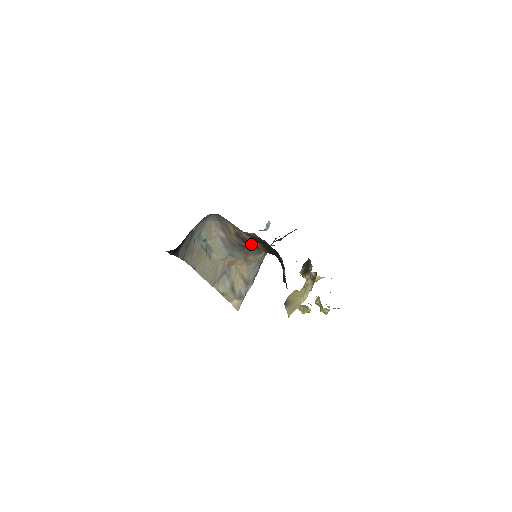
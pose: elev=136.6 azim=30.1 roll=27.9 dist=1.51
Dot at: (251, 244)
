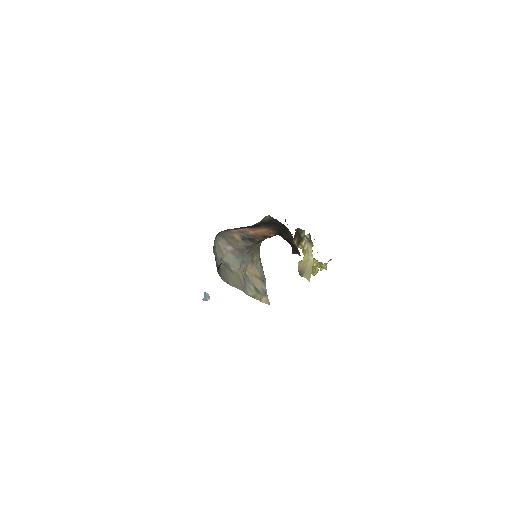
Dot at: (259, 238)
